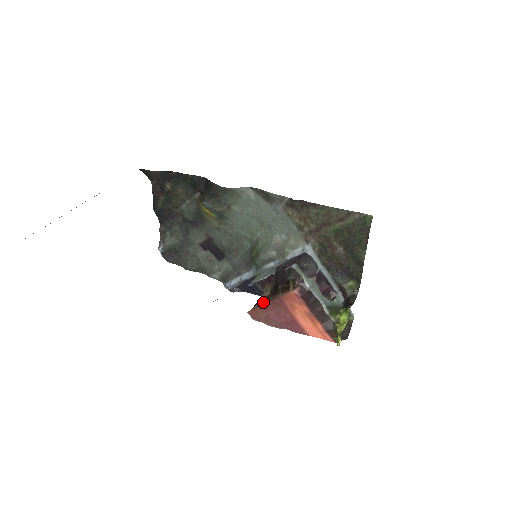
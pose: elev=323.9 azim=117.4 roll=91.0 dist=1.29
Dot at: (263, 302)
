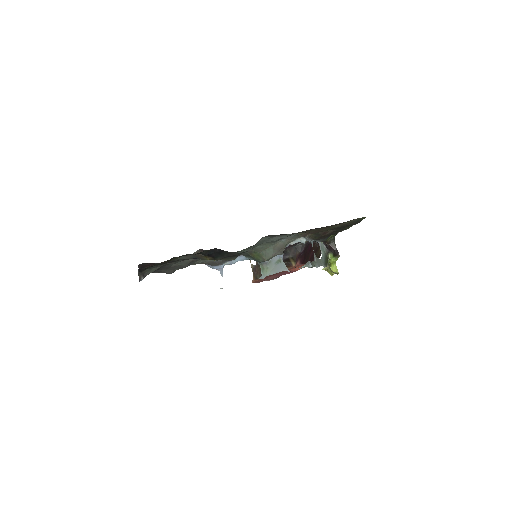
Dot at: occluded
